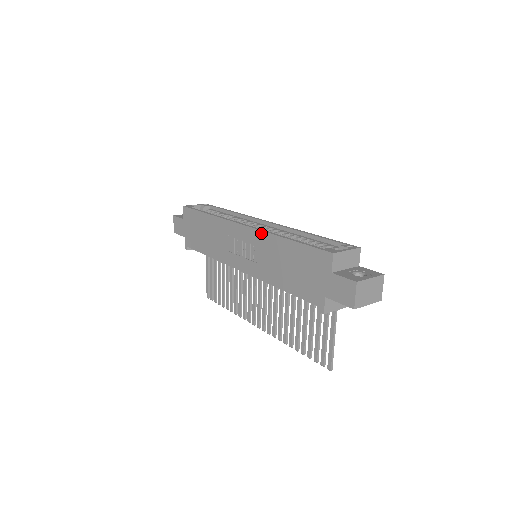
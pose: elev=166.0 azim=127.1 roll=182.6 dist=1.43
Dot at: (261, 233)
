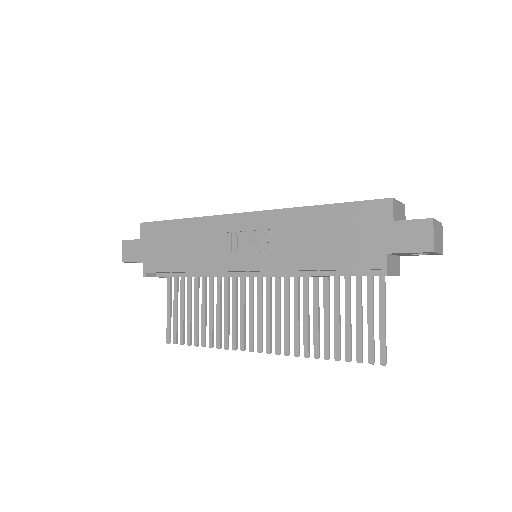
Dot at: (277, 212)
